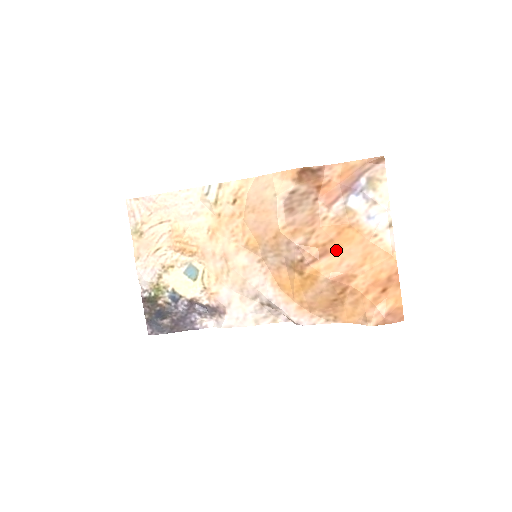
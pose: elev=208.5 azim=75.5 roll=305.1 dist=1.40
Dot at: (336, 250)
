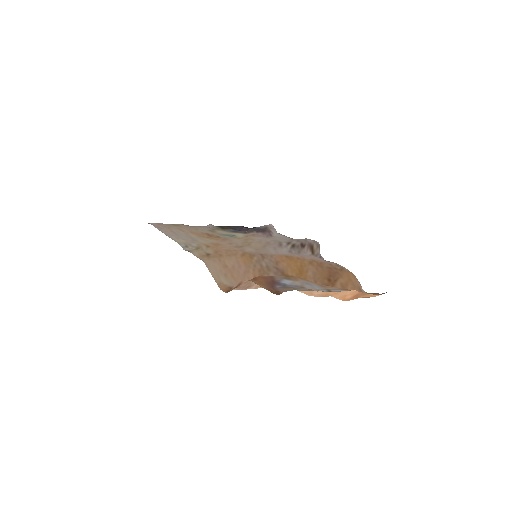
Dot at: occluded
